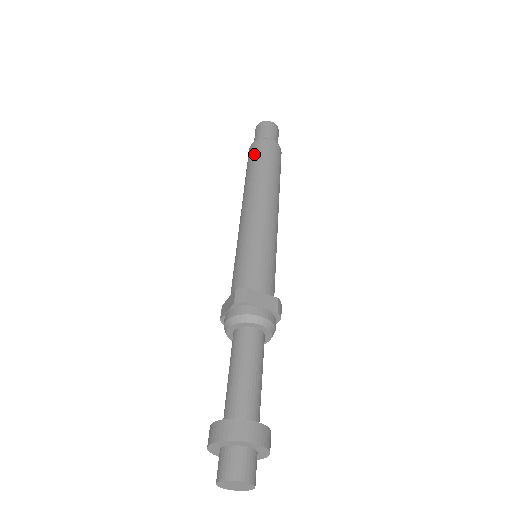
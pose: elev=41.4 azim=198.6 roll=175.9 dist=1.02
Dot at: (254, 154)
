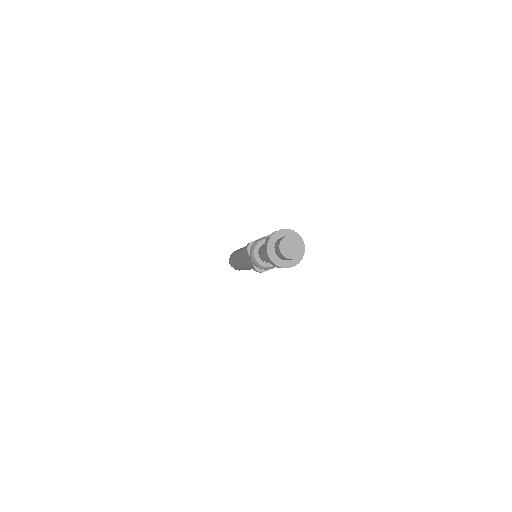
Dot at: occluded
